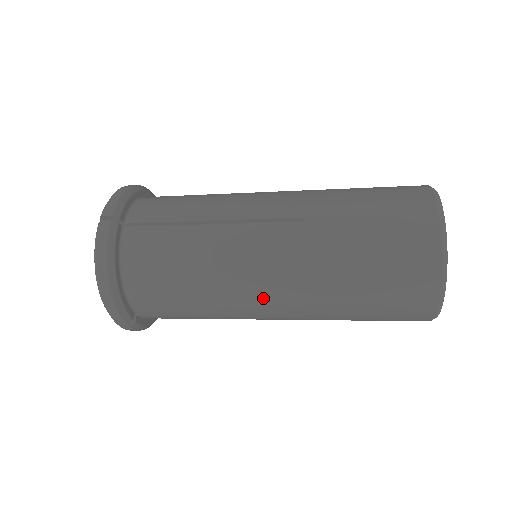
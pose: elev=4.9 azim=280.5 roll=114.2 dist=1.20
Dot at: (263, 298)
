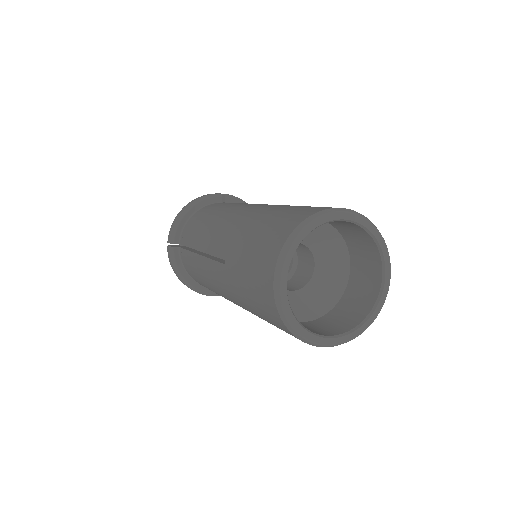
Dot at: occluded
